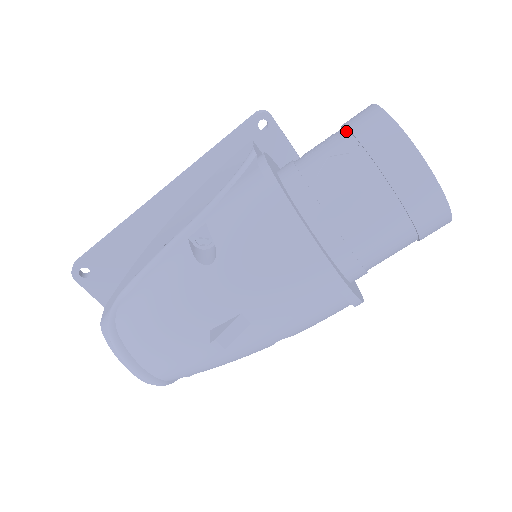
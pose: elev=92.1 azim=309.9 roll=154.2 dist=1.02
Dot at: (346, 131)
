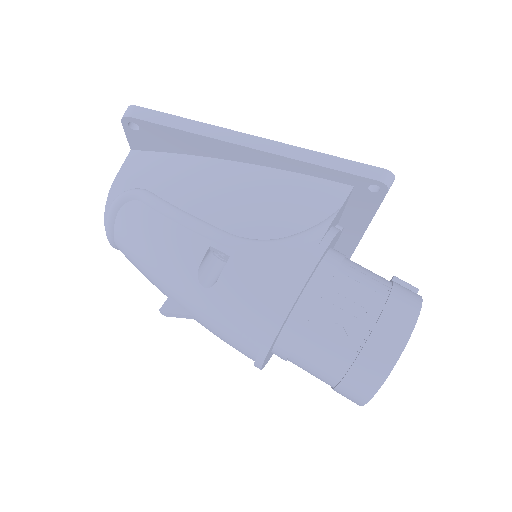
Dot at: (375, 321)
